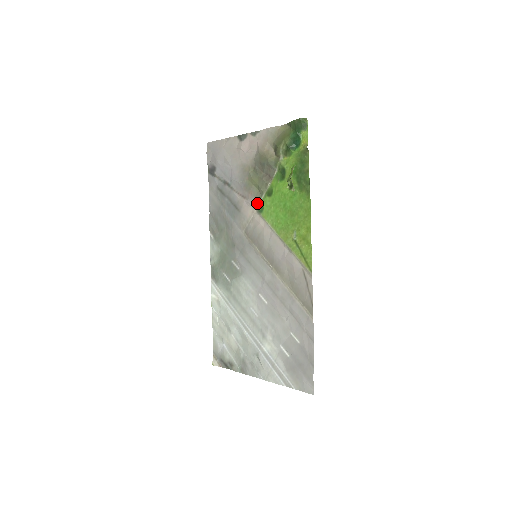
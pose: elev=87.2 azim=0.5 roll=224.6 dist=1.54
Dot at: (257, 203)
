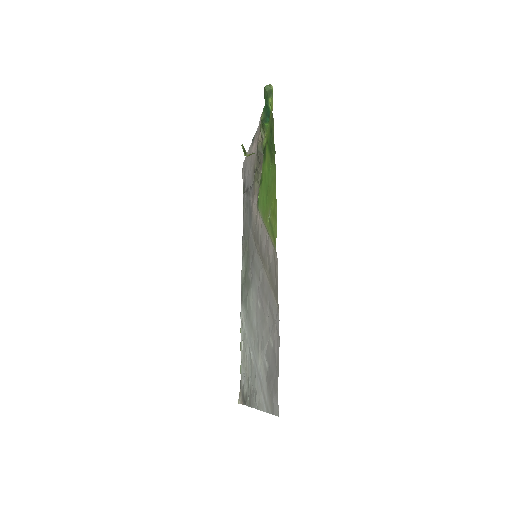
Dot at: occluded
